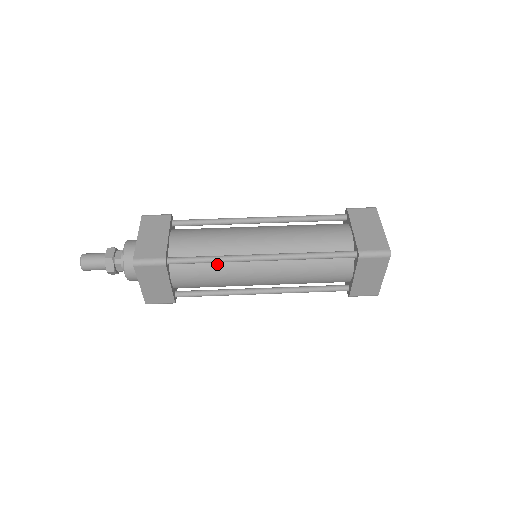
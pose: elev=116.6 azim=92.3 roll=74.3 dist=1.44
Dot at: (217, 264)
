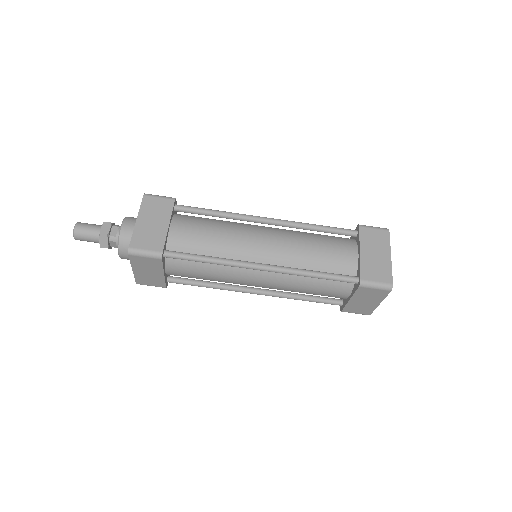
Dot at: (215, 264)
